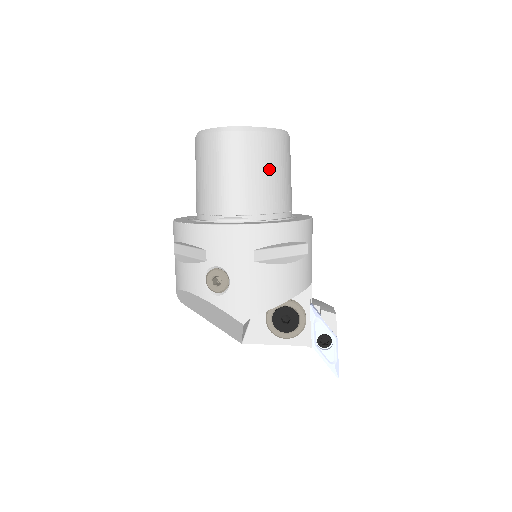
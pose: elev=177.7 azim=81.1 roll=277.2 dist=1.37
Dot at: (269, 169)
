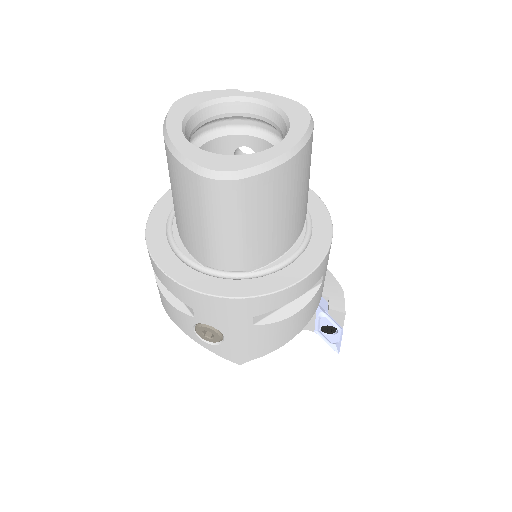
Dot at: (278, 209)
